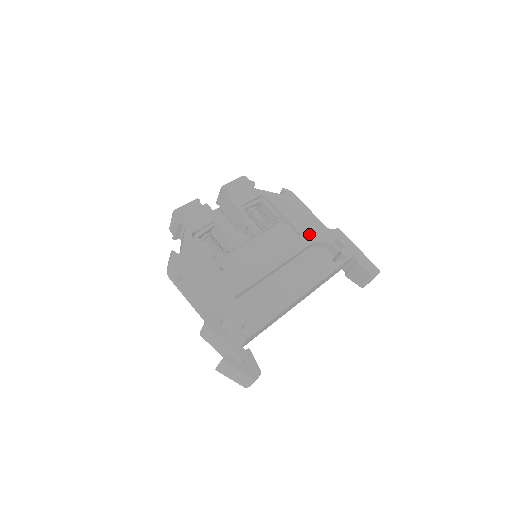
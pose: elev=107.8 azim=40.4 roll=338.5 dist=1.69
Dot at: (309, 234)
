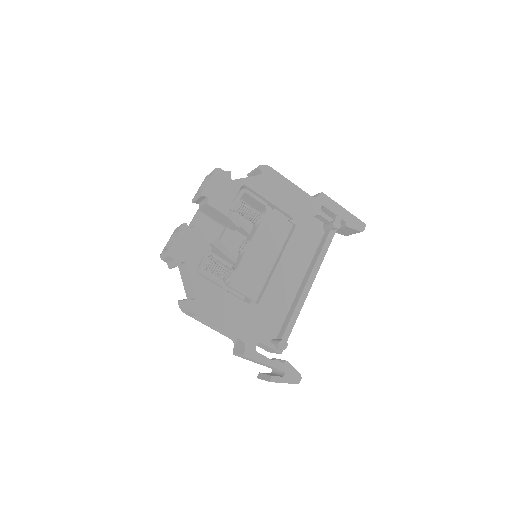
Dot at: (299, 213)
